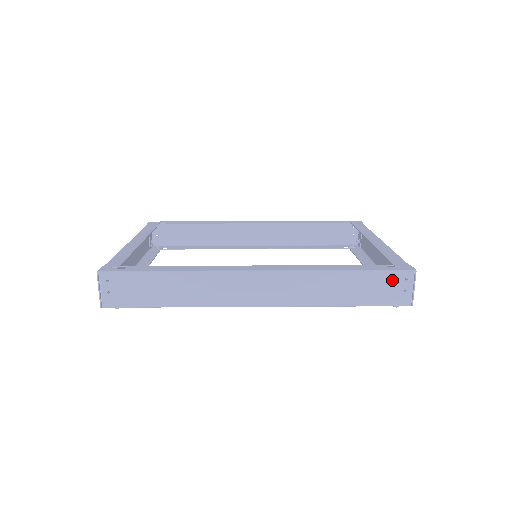
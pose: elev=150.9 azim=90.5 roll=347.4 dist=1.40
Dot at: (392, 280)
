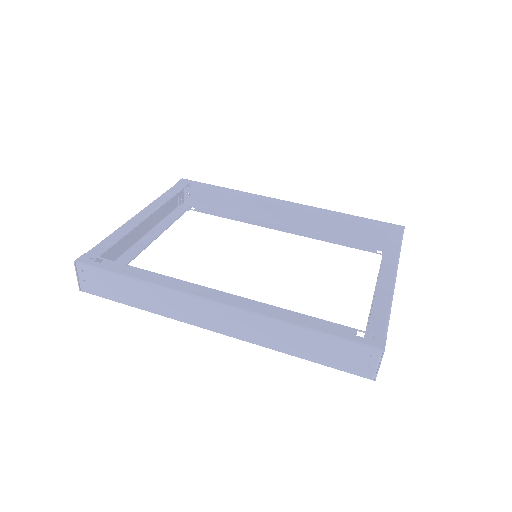
Dot at: (355, 351)
